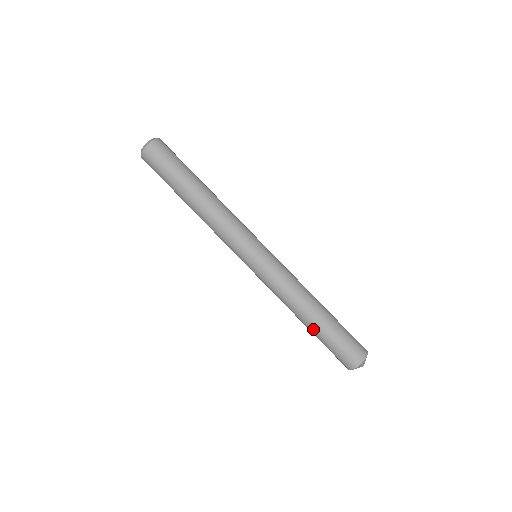
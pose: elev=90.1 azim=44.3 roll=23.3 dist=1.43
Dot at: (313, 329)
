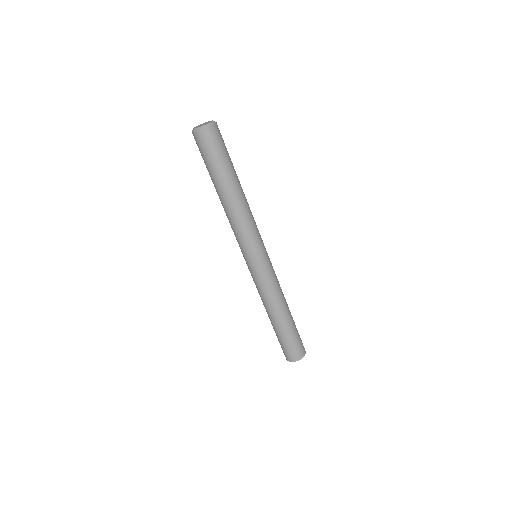
Dot at: (272, 325)
